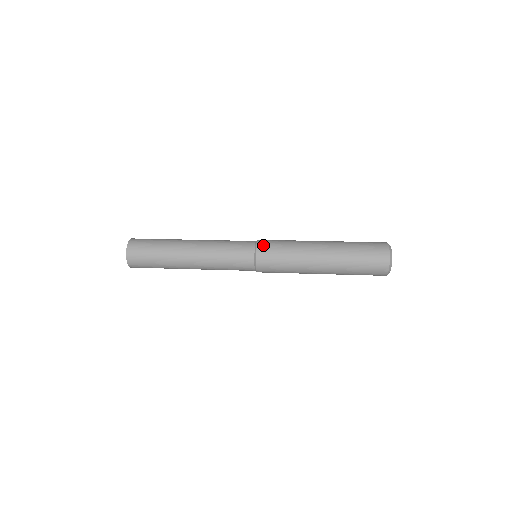
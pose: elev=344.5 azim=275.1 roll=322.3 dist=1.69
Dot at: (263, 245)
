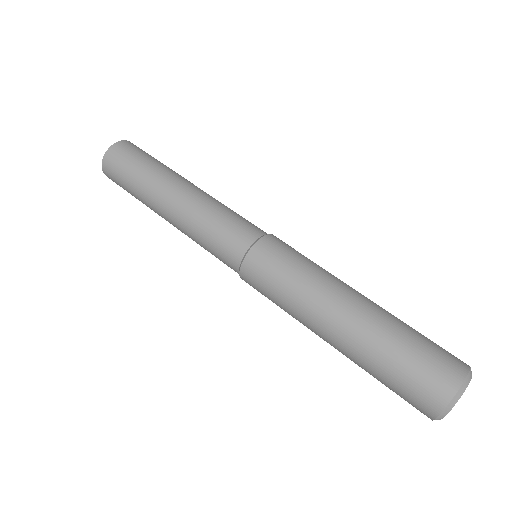
Dot at: (267, 245)
